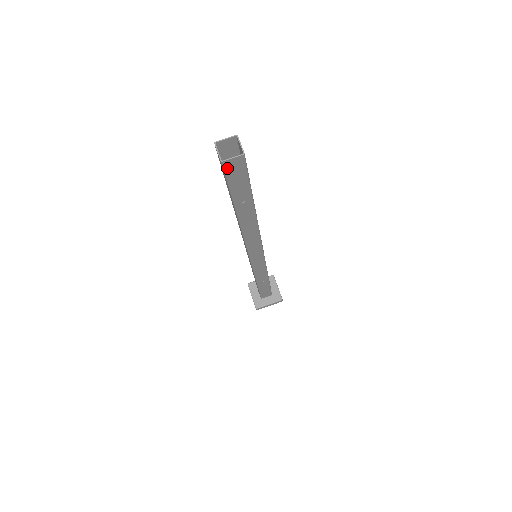
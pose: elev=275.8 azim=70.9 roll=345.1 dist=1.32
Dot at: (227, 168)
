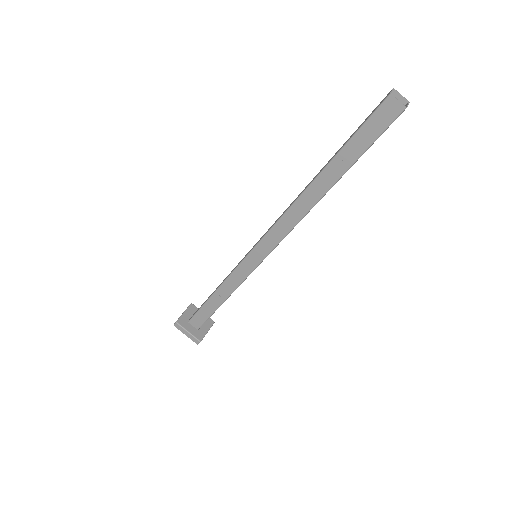
Dot at: (384, 106)
